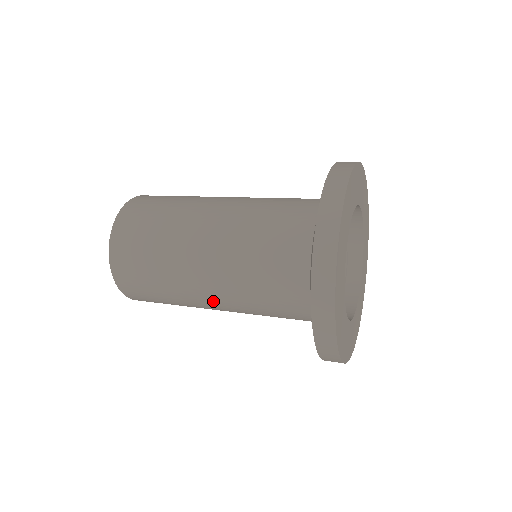
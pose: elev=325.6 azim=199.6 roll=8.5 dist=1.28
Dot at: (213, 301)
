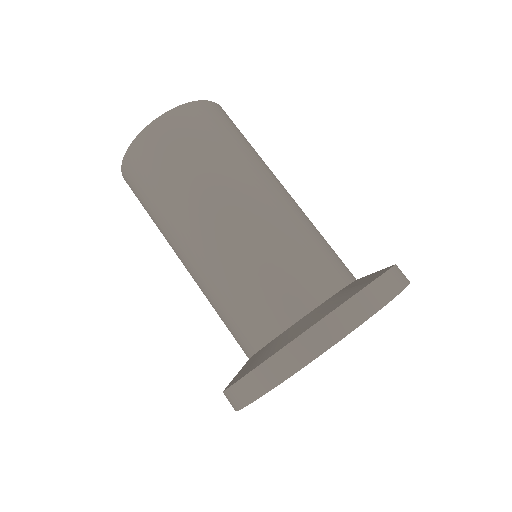
Dot at: occluded
